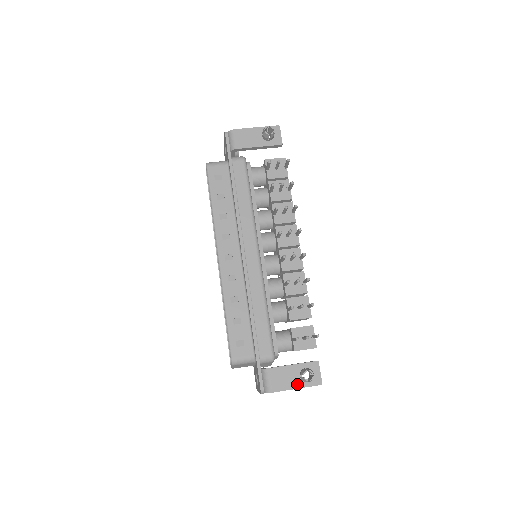
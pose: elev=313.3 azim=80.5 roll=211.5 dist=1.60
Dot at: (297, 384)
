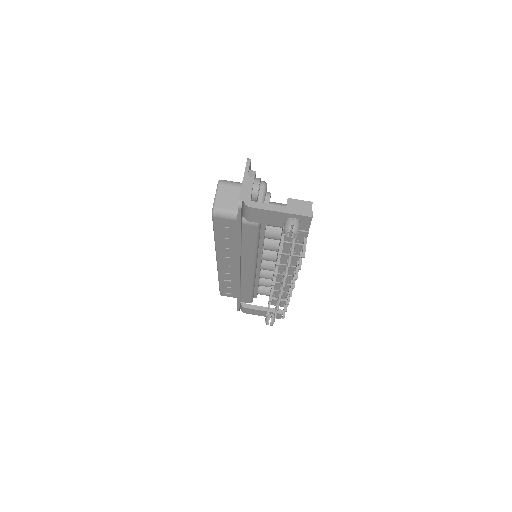
Dot at: (263, 315)
